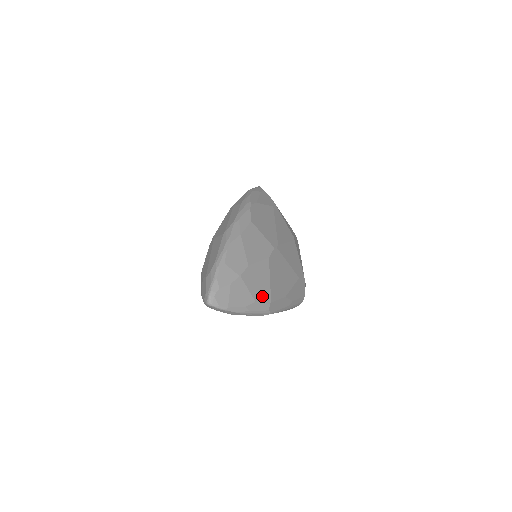
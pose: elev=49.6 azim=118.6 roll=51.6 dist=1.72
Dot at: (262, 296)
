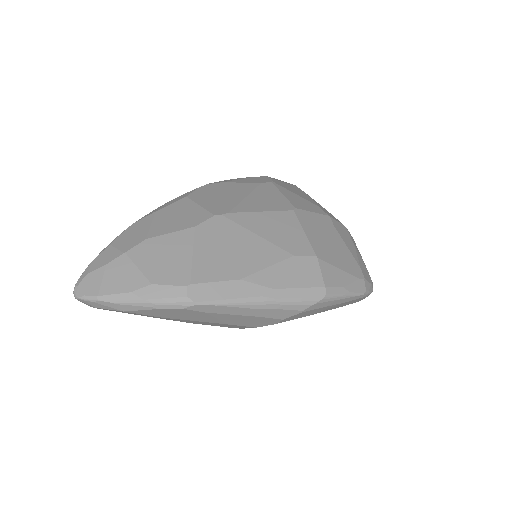
Dot at: (170, 276)
